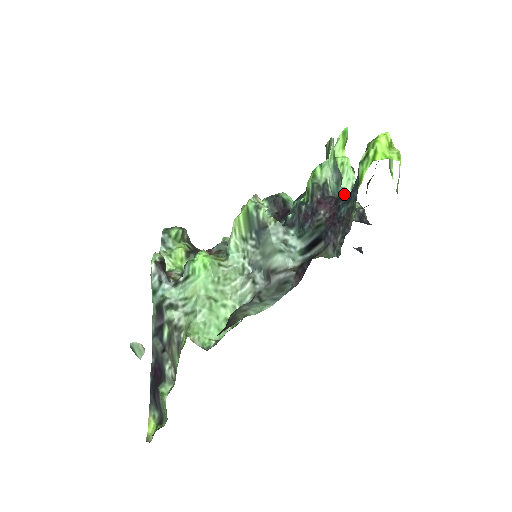
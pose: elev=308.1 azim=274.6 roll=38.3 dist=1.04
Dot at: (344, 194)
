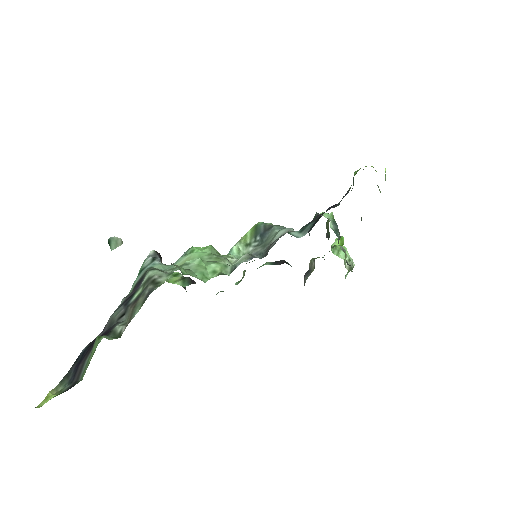
Dot at: occluded
